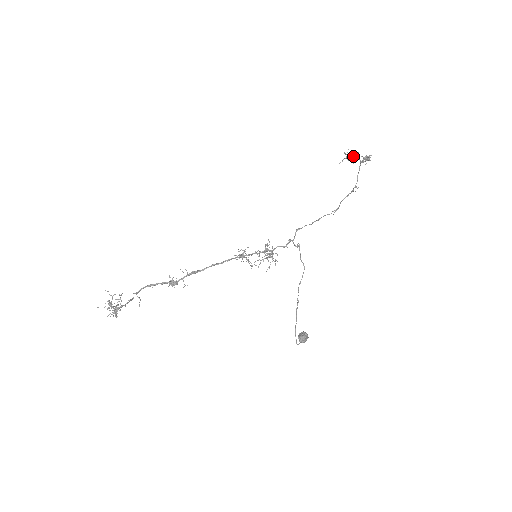
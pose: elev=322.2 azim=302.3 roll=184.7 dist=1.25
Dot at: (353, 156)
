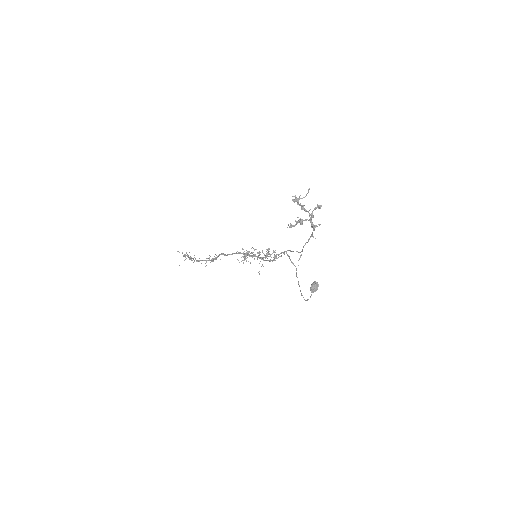
Dot at: (298, 222)
